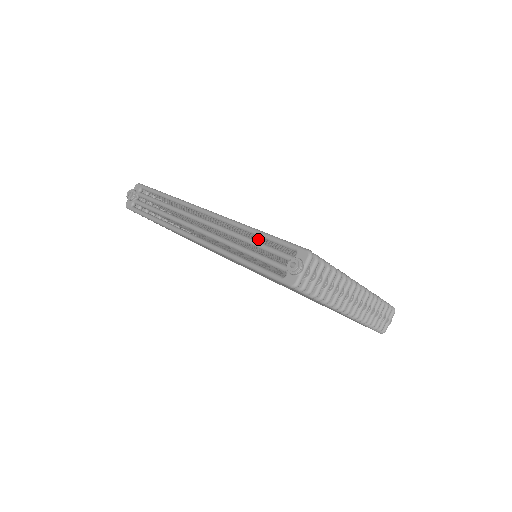
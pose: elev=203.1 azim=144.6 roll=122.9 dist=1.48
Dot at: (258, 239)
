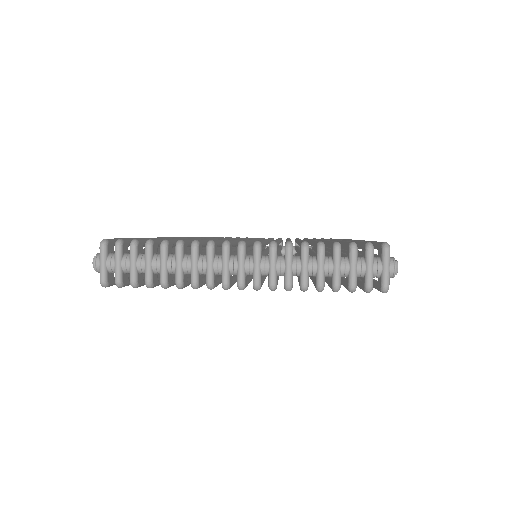
Dot at: occluded
